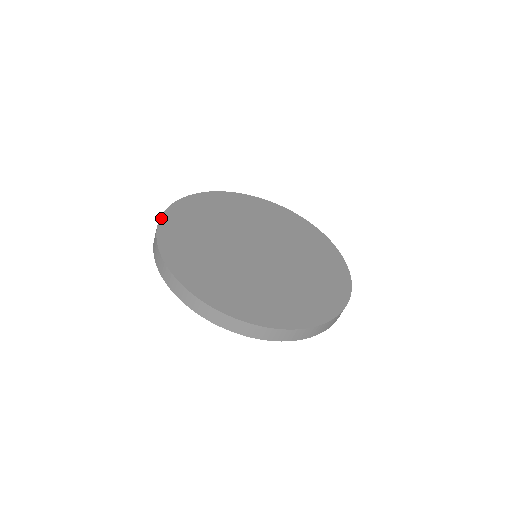
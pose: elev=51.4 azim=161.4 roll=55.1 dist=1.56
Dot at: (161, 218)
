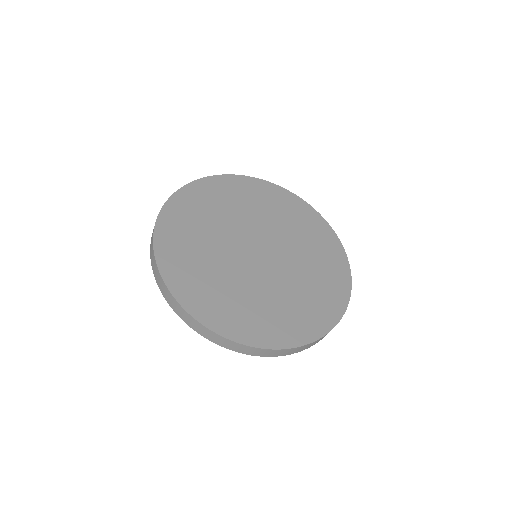
Dot at: (156, 258)
